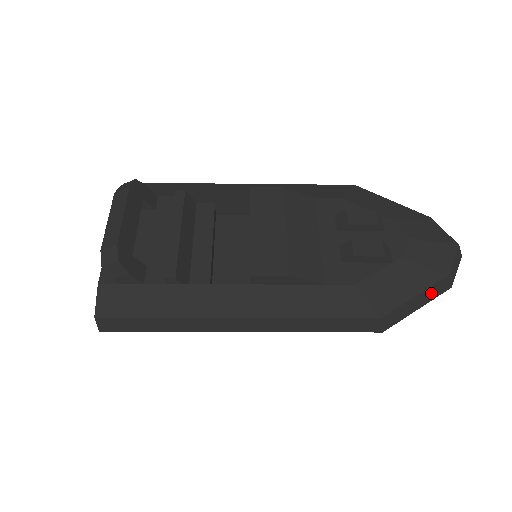
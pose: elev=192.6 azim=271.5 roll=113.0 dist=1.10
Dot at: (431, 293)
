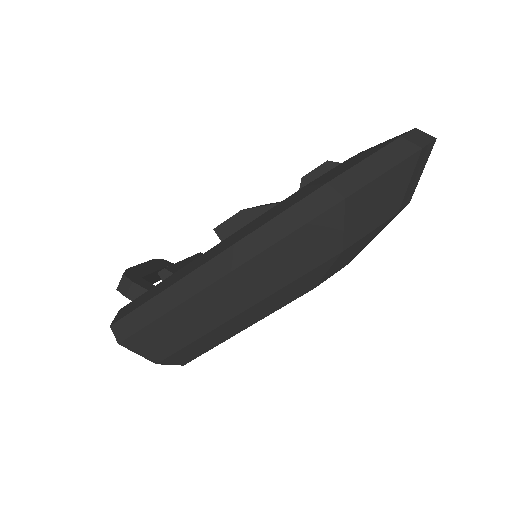
Dot at: (390, 156)
